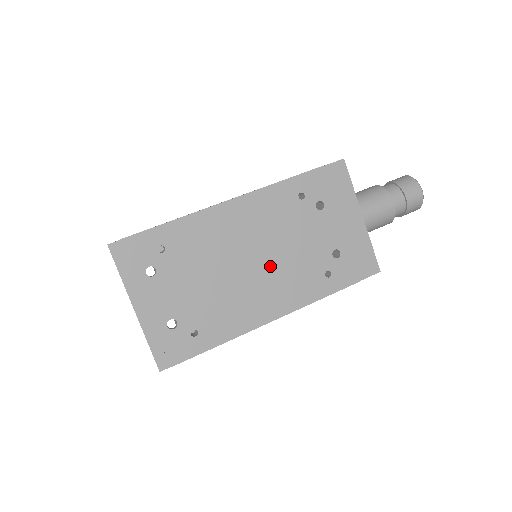
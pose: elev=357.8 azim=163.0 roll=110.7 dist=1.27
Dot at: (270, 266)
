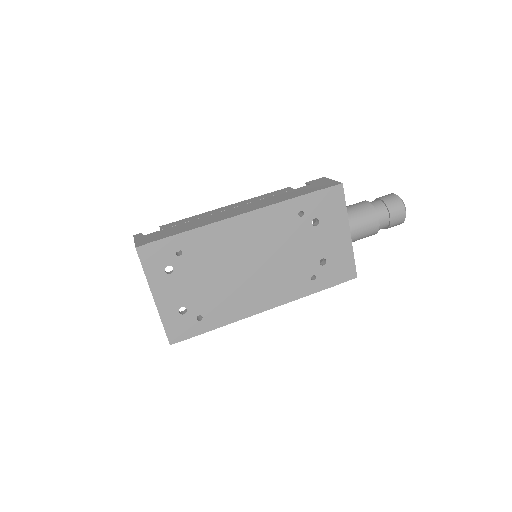
Dot at: (267, 269)
